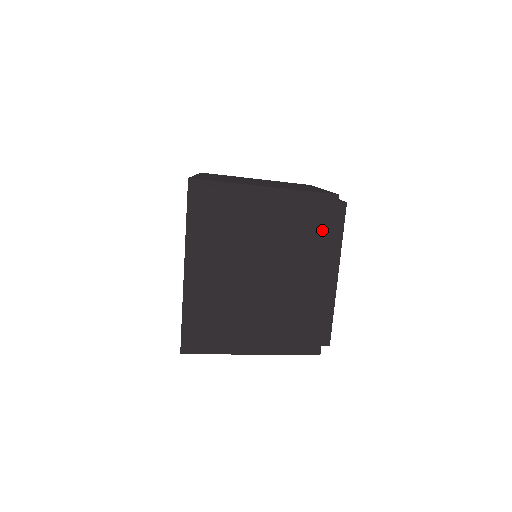
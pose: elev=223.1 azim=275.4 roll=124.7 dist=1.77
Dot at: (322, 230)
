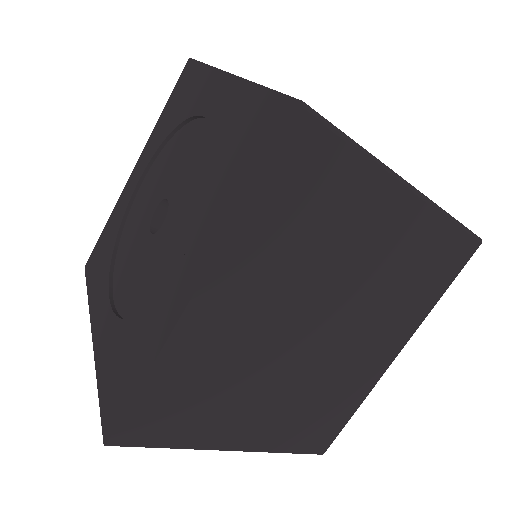
Dot at: (433, 286)
